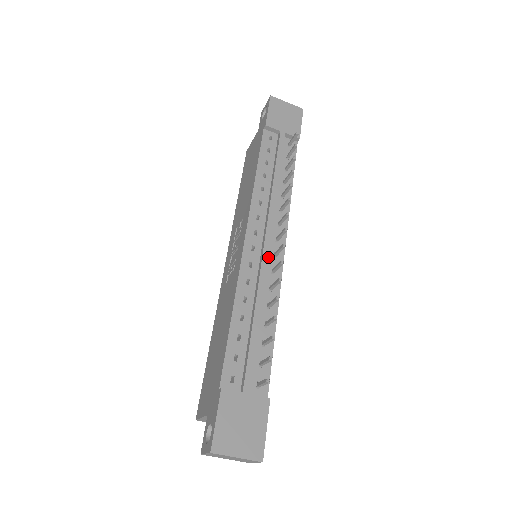
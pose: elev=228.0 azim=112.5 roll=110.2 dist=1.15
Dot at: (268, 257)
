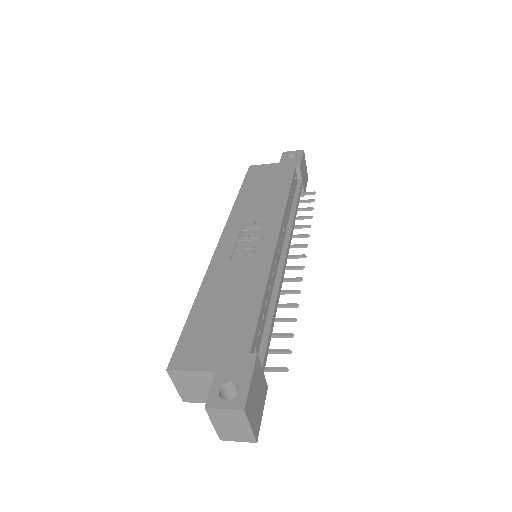
Dot at: occluded
